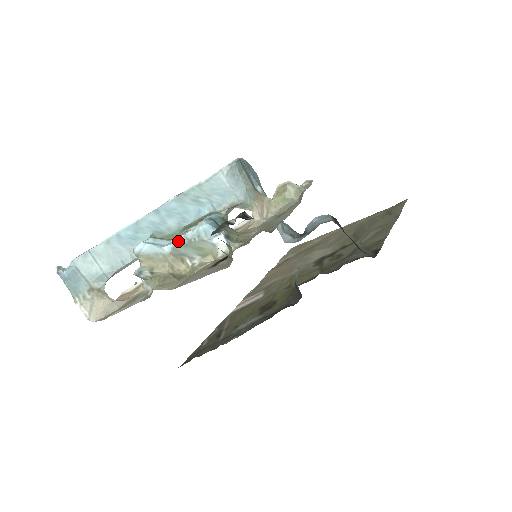
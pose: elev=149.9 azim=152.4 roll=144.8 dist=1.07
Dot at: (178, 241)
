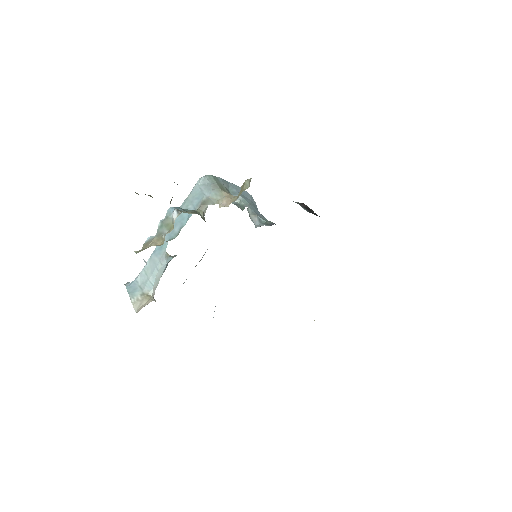
Dot at: (158, 225)
